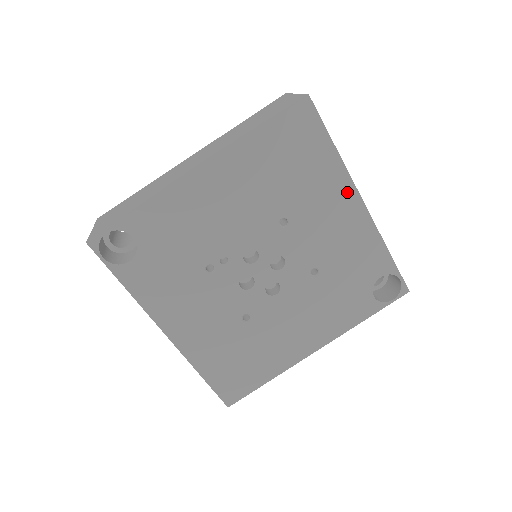
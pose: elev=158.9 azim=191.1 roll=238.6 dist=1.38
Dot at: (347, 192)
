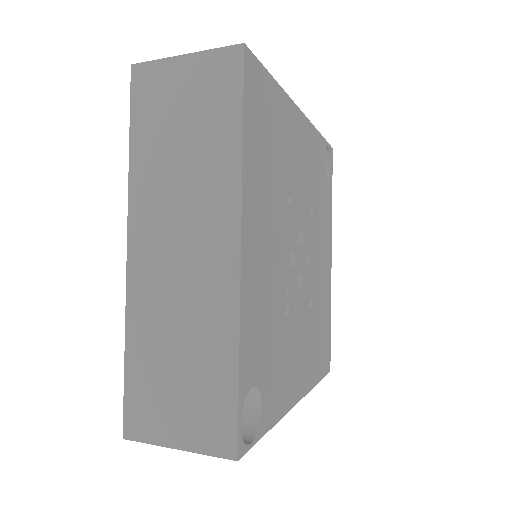
Dot at: (294, 115)
